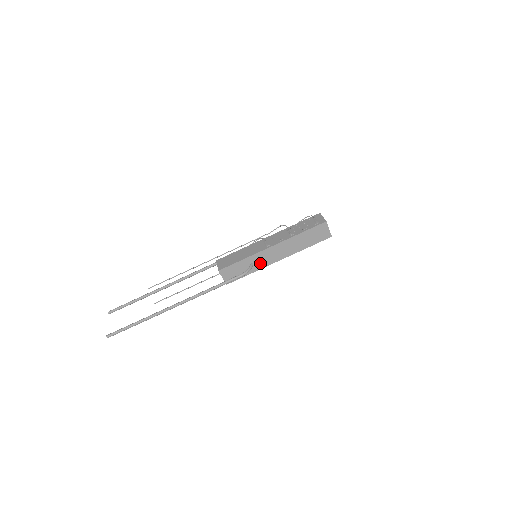
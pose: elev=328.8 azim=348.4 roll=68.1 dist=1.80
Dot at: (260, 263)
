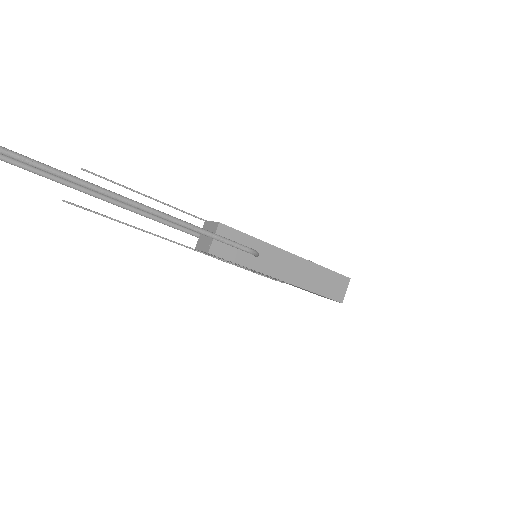
Dot at: (264, 263)
